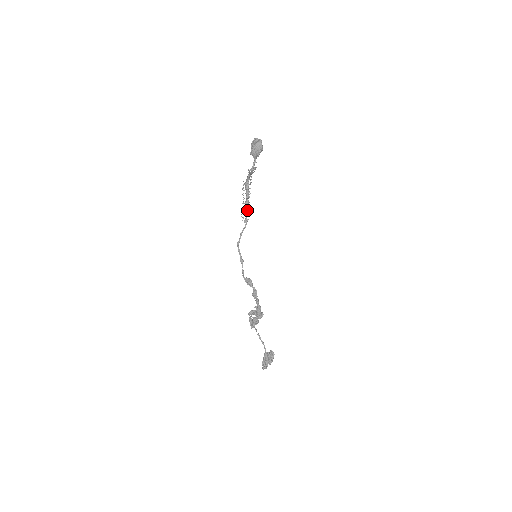
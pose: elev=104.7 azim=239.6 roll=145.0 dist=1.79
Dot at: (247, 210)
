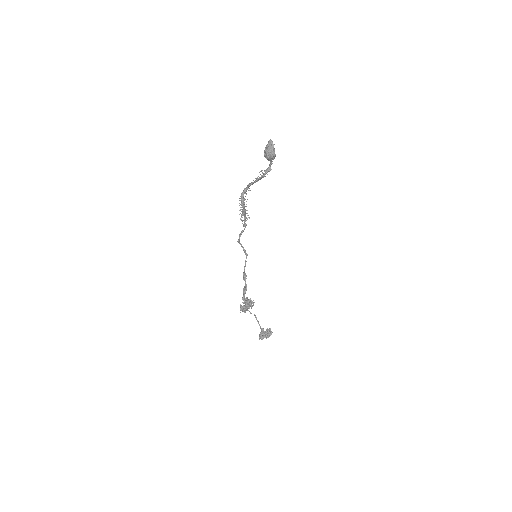
Dot at: occluded
